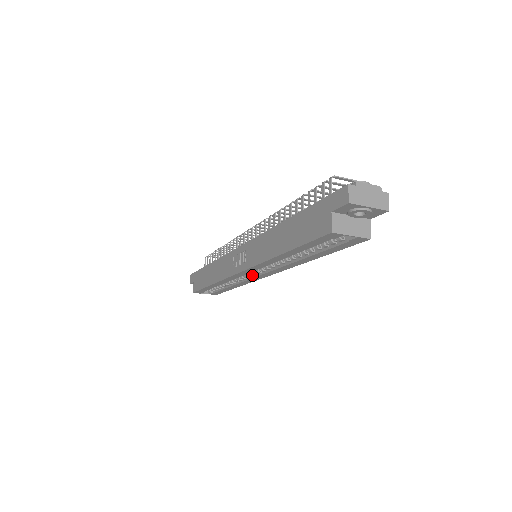
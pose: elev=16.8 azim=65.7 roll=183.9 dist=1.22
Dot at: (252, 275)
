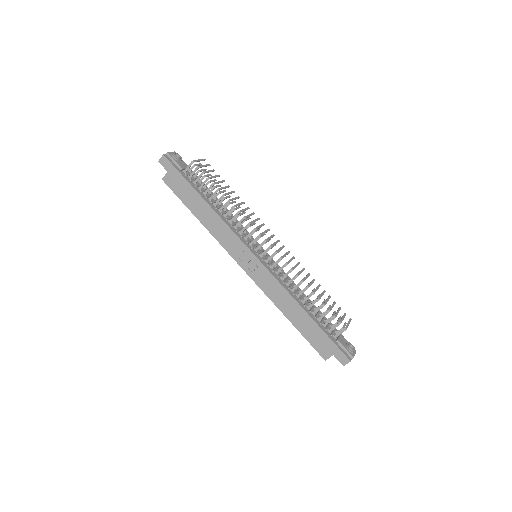
Dot at: occluded
